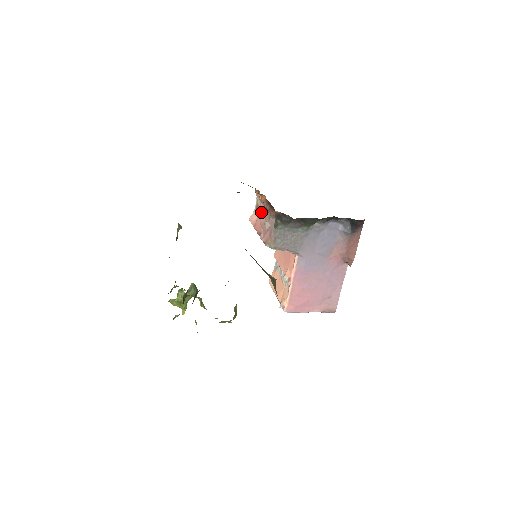
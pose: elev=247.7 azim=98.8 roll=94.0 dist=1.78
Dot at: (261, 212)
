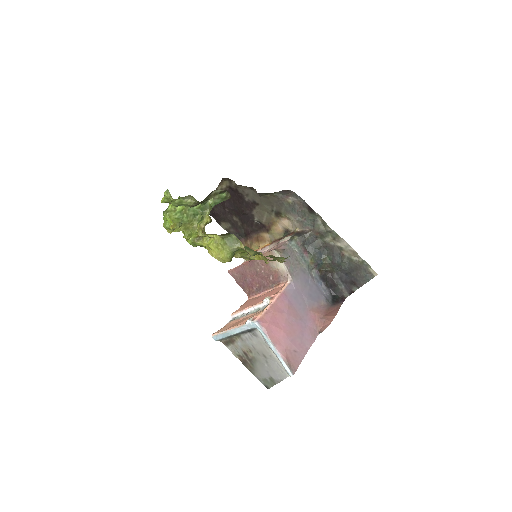
Dot at: occluded
